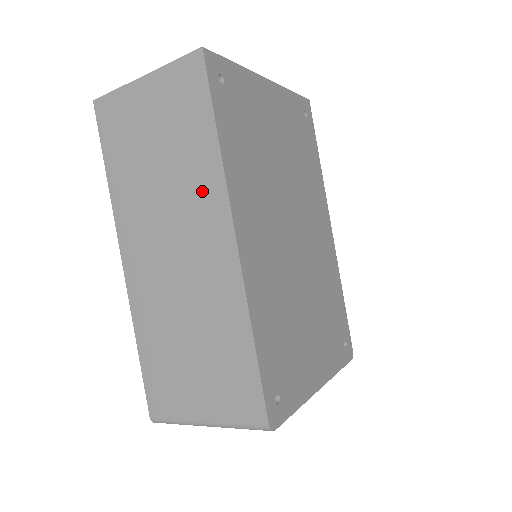
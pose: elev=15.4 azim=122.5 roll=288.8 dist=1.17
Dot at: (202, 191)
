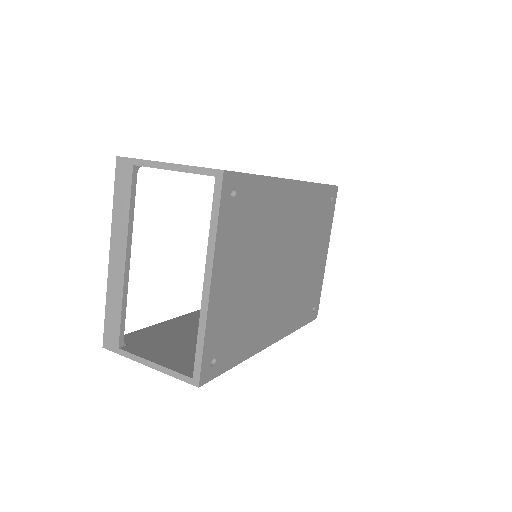
Dot at: occluded
